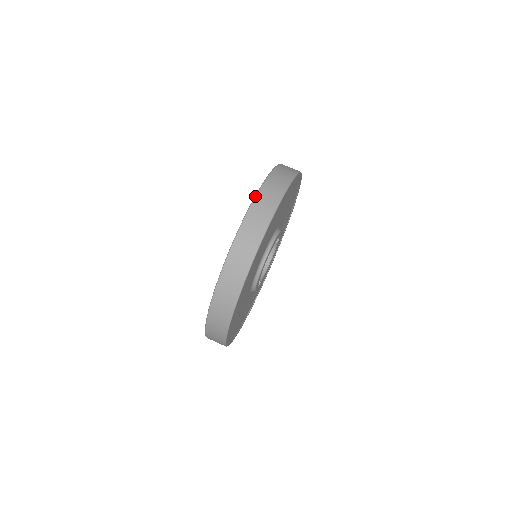
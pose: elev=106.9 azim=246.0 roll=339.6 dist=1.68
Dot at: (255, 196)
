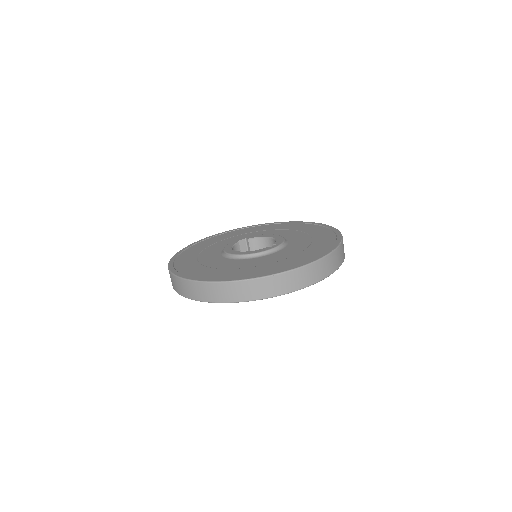
Dot at: (210, 282)
